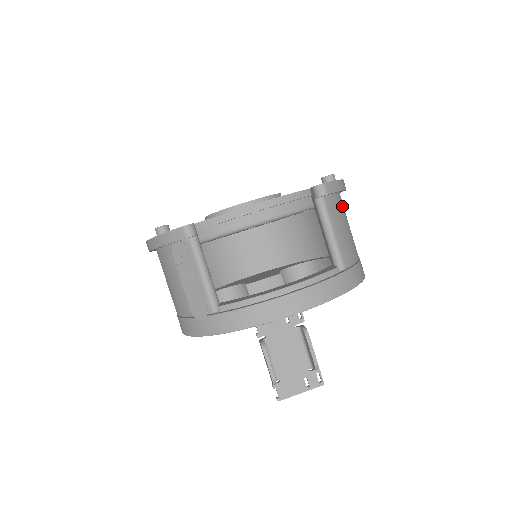
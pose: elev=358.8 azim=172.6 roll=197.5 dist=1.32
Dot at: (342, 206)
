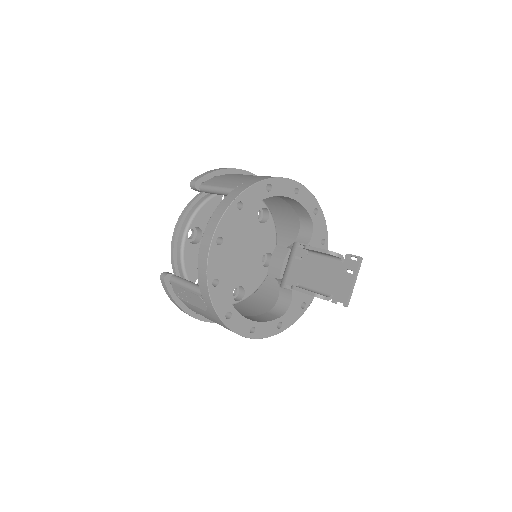
Dot at: (232, 175)
